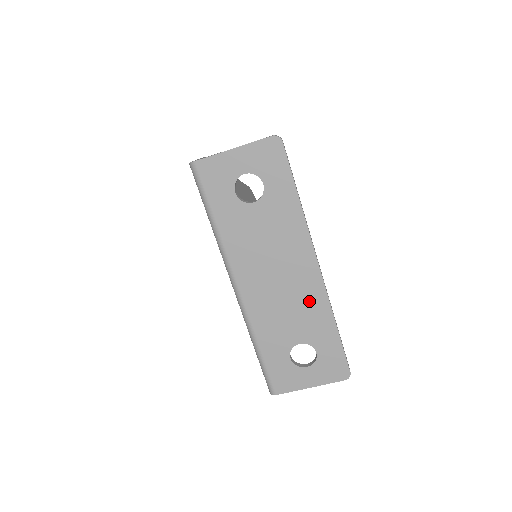
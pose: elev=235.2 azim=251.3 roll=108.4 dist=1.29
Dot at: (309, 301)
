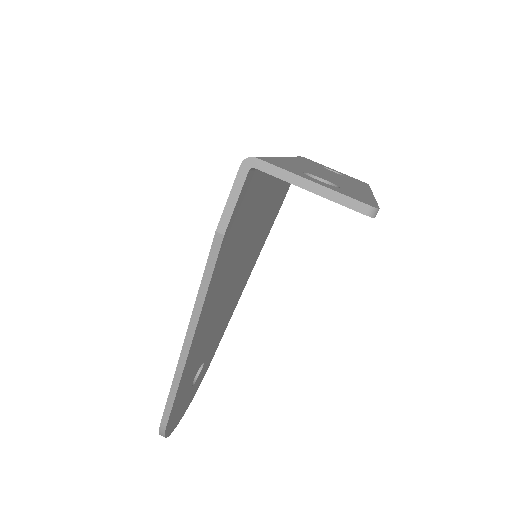
Dot at: (352, 187)
